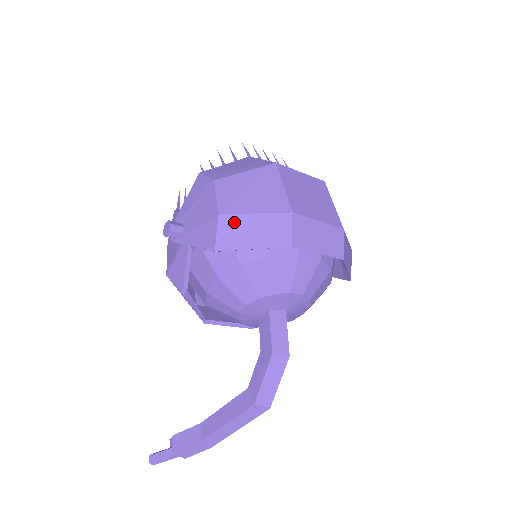
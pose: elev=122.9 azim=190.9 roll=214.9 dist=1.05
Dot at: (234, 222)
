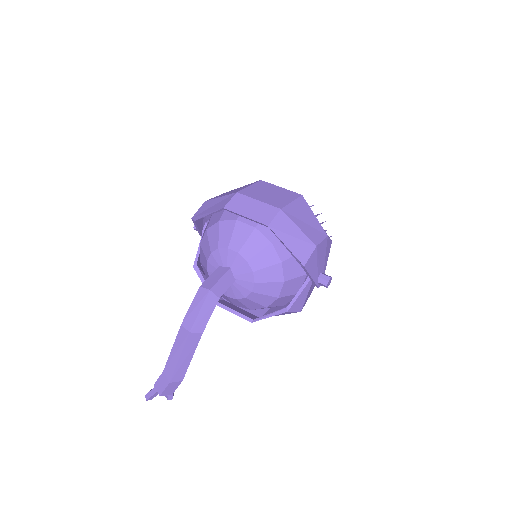
Dot at: (209, 203)
